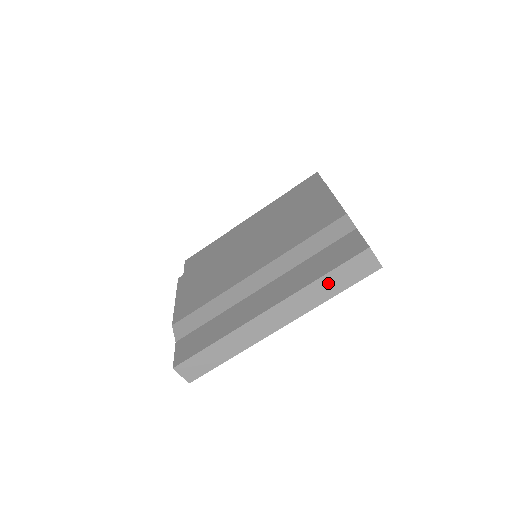
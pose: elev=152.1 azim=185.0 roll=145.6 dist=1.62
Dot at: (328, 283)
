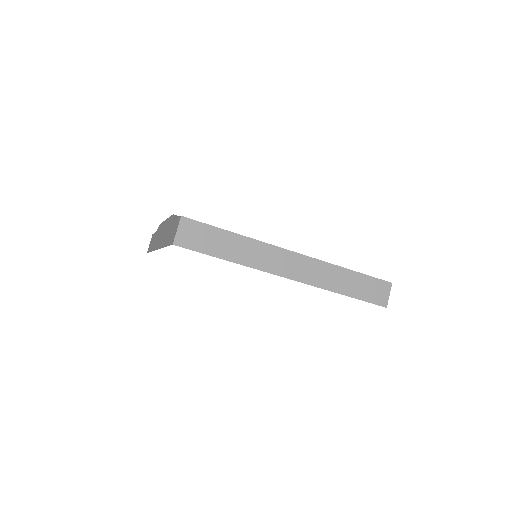
Dot at: (349, 280)
